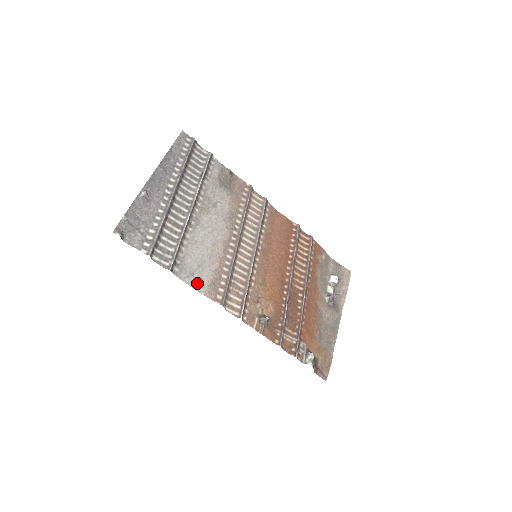
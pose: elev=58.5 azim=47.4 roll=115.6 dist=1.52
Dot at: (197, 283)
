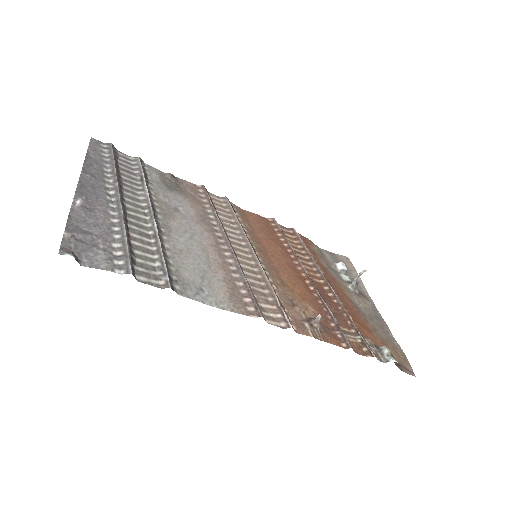
Dot at: (213, 299)
